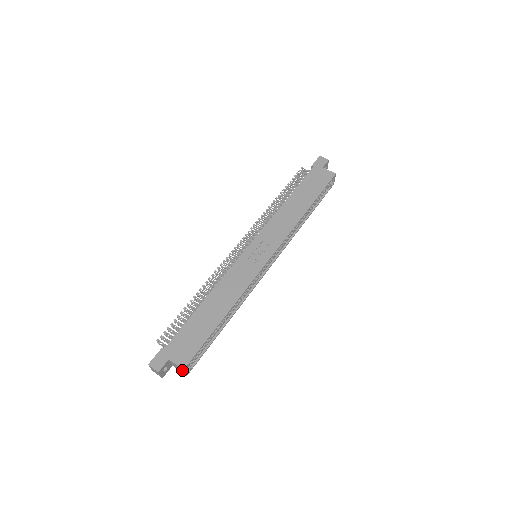
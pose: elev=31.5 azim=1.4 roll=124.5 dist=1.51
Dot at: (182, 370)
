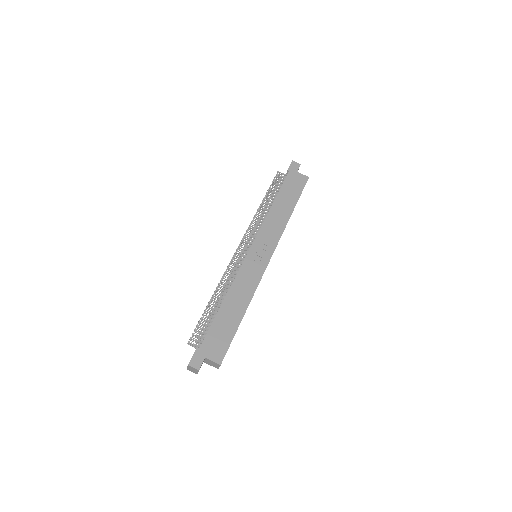
Dot at: (217, 365)
